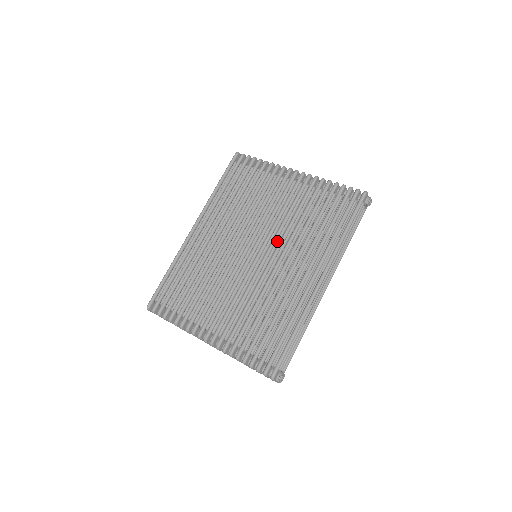
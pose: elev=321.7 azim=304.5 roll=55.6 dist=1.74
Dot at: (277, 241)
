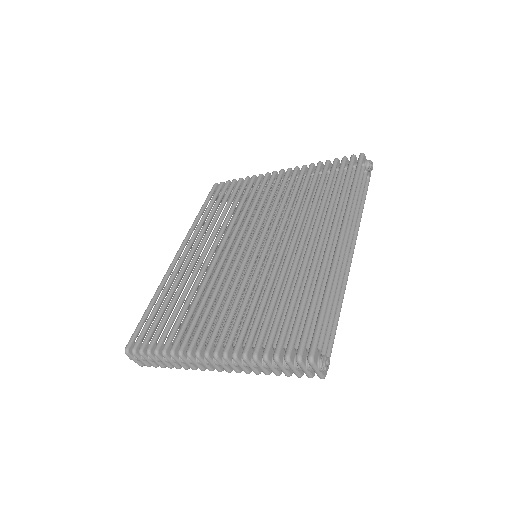
Dot at: (277, 230)
